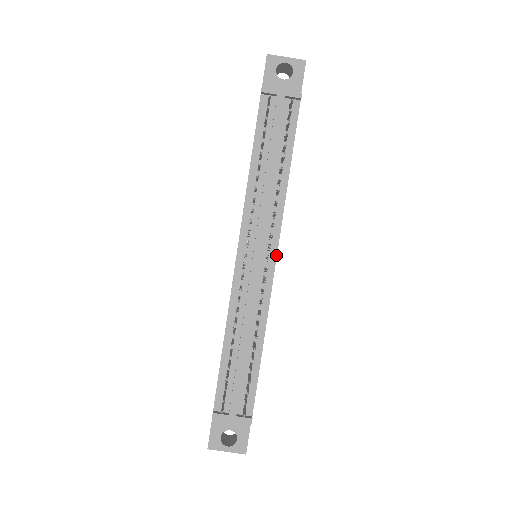
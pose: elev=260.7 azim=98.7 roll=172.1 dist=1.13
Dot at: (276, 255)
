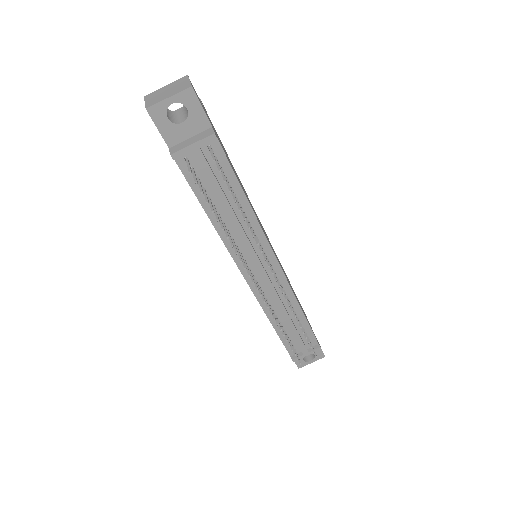
Dot at: (277, 261)
